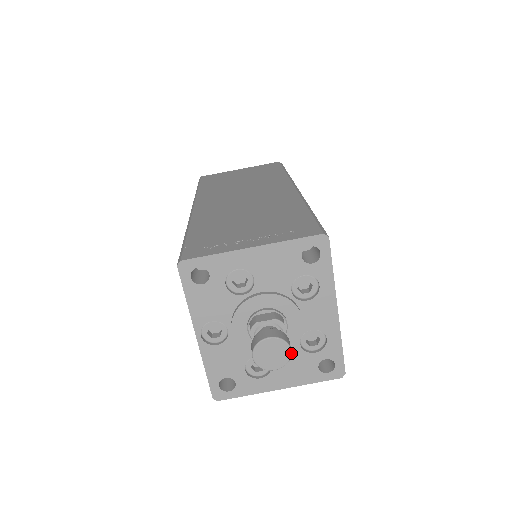
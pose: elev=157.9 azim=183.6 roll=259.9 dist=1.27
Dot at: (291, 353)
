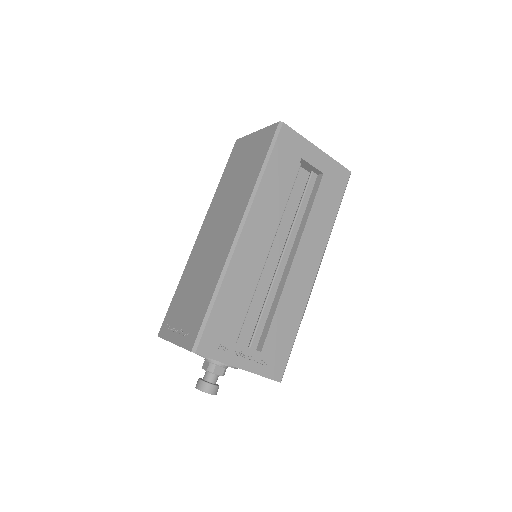
Dot at: (212, 394)
